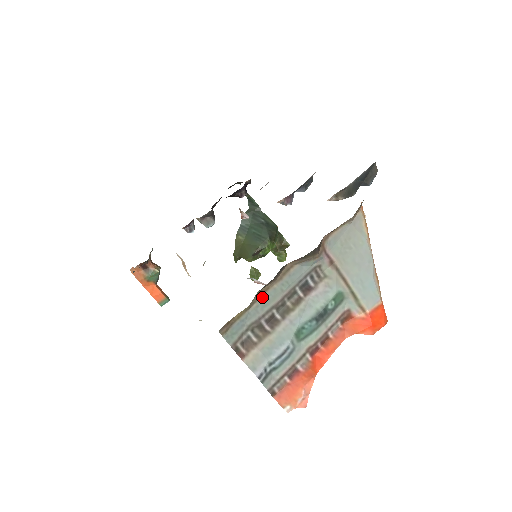
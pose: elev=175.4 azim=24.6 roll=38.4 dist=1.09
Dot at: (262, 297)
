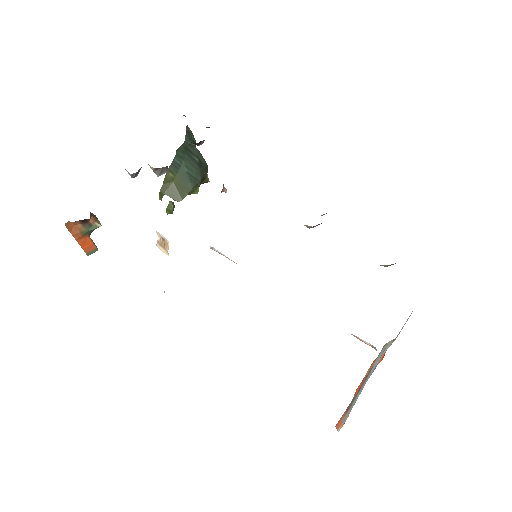
Dot at: occluded
